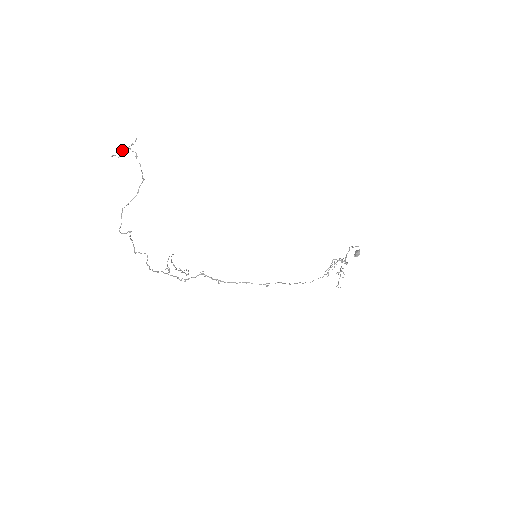
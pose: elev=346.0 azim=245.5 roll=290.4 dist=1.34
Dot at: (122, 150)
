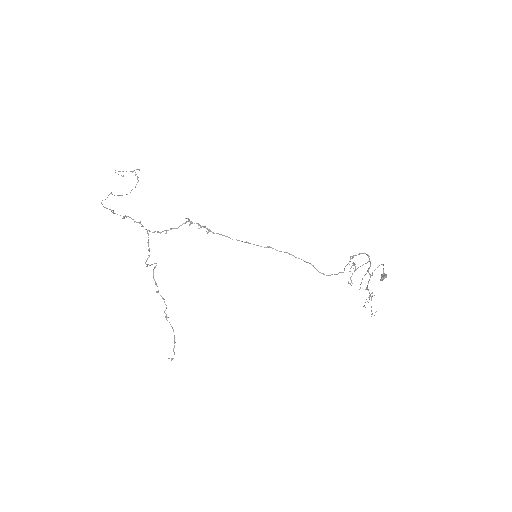
Dot at: (123, 175)
